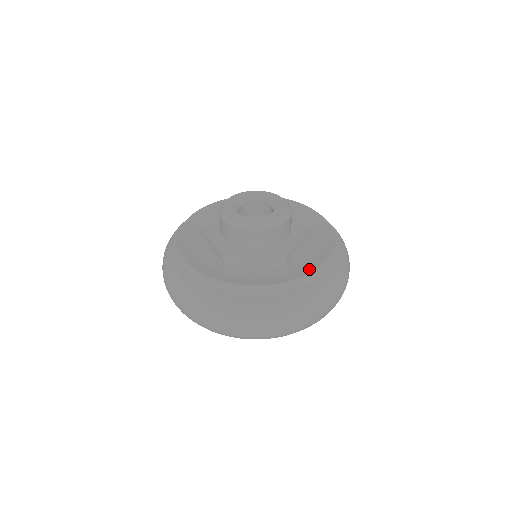
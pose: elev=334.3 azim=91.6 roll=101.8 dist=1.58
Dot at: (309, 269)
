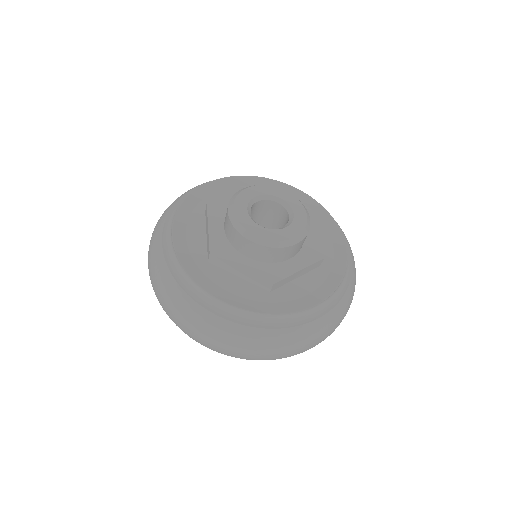
Dot at: (293, 307)
